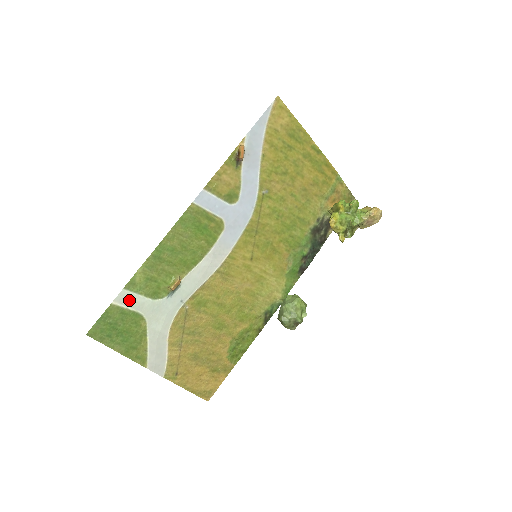
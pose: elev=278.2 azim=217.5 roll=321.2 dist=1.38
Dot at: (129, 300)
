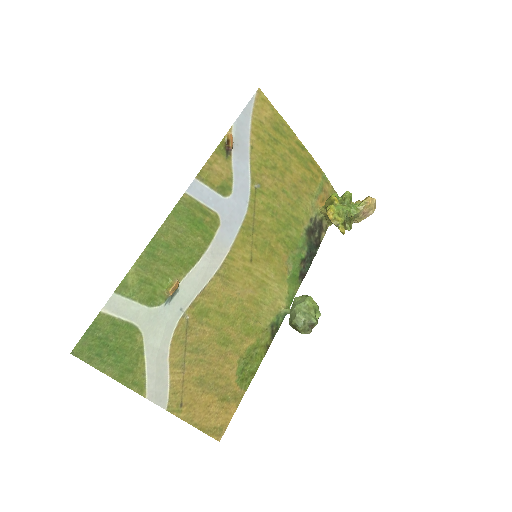
Dot at: (121, 307)
